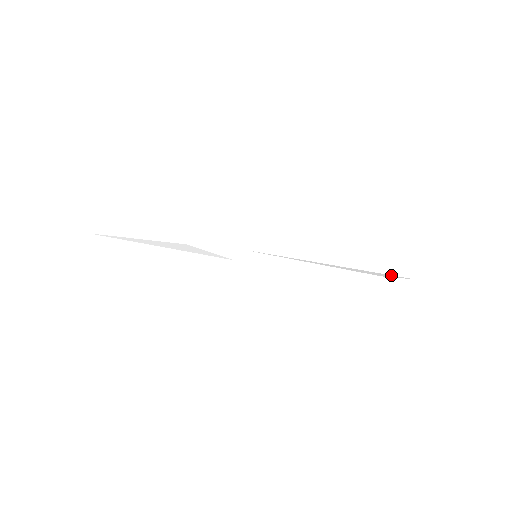
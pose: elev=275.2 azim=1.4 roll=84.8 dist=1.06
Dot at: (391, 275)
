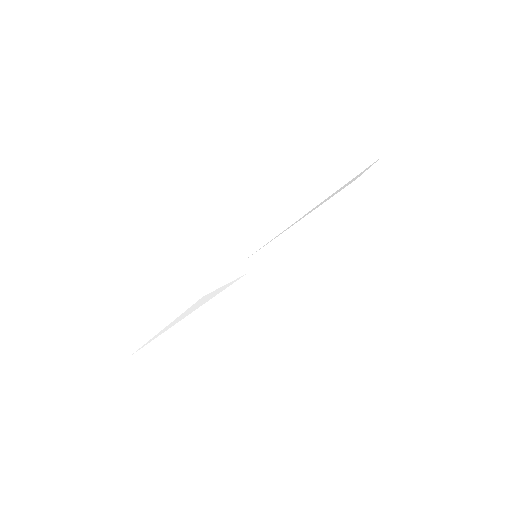
Dot at: (363, 171)
